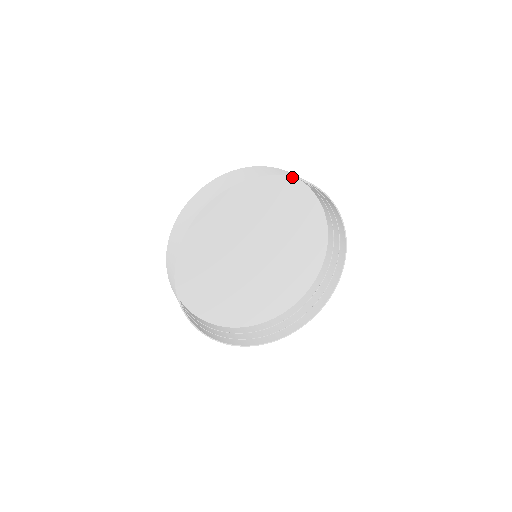
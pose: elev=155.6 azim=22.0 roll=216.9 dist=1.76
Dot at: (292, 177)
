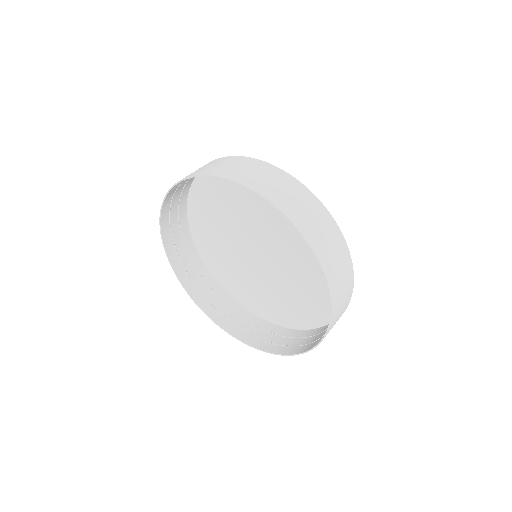
Dot at: (325, 276)
